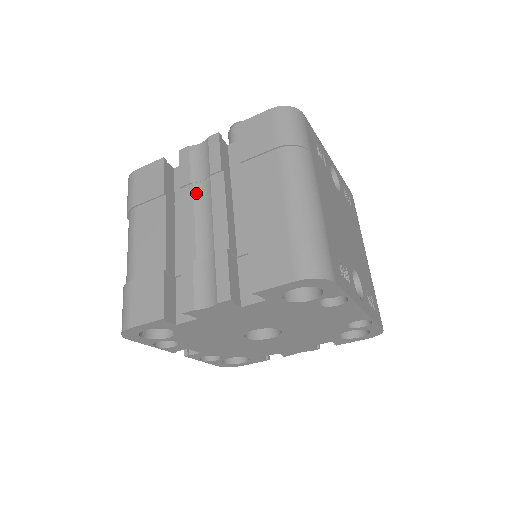
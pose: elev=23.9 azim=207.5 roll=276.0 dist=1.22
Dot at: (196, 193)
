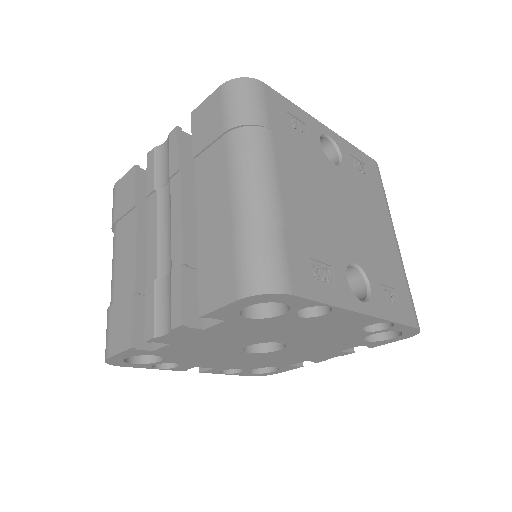
Dot at: (159, 201)
